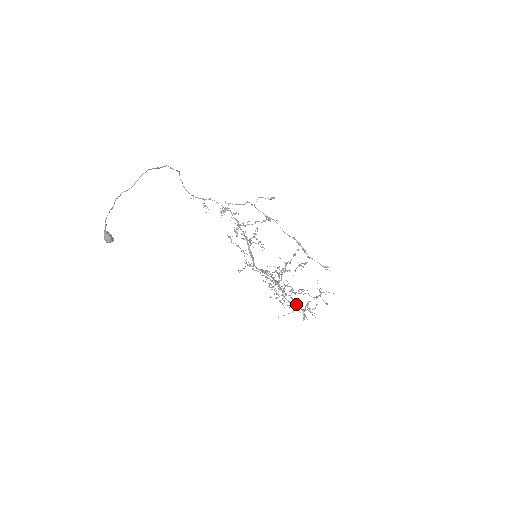
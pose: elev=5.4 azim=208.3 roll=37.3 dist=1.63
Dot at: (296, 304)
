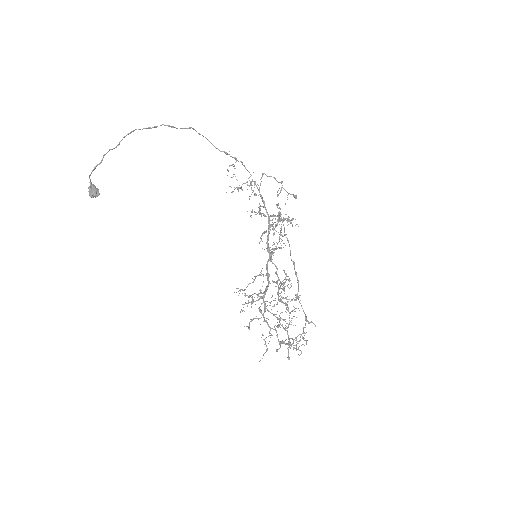
Dot at: (276, 331)
